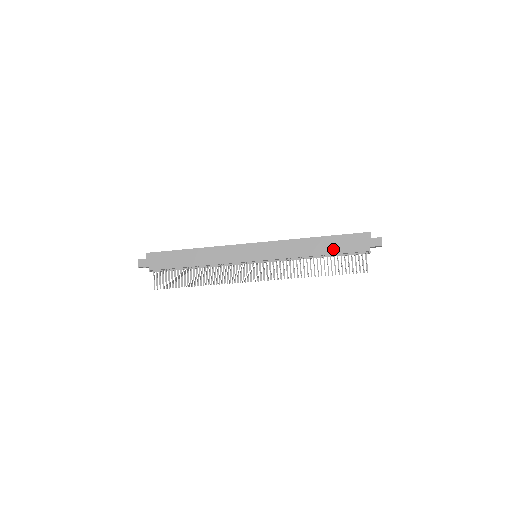
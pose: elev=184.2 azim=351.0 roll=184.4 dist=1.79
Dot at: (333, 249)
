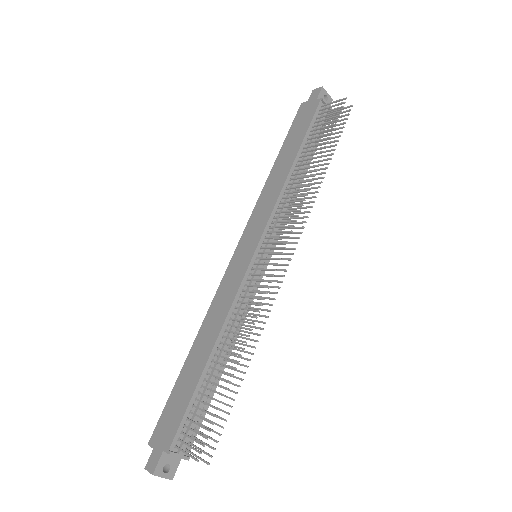
Dot at: (296, 143)
